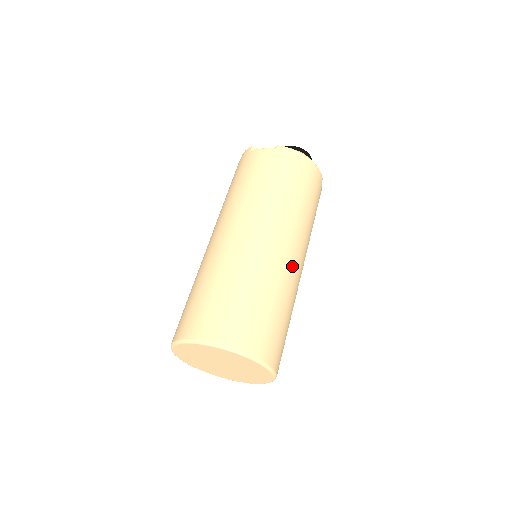
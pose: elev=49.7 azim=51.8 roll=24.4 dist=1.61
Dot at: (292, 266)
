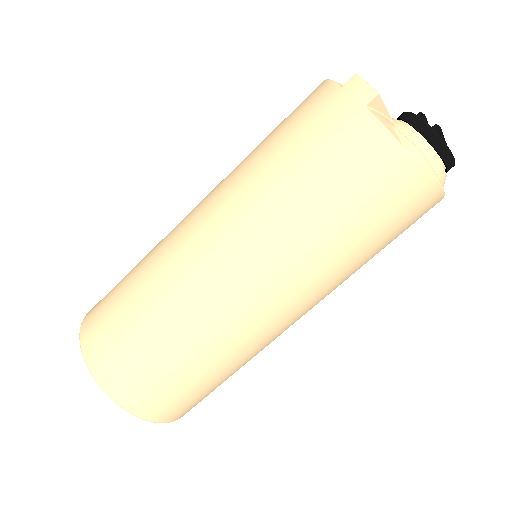
Dot at: (282, 332)
